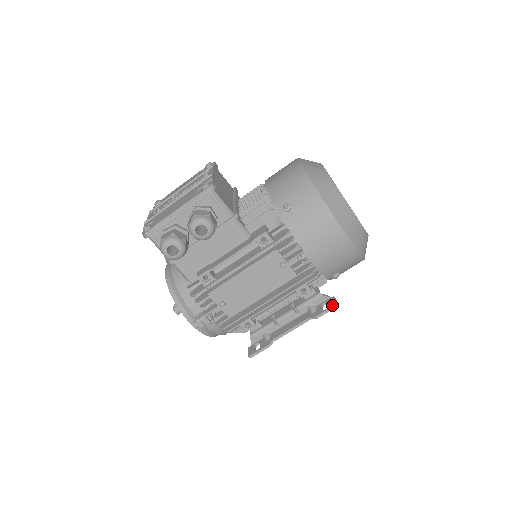
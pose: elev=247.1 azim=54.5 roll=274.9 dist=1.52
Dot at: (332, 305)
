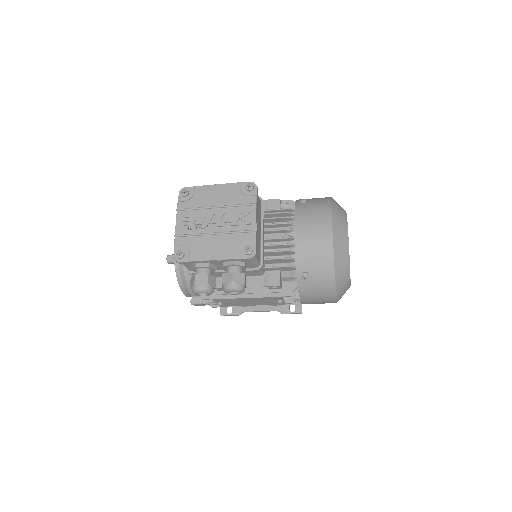
Dot at: (298, 312)
